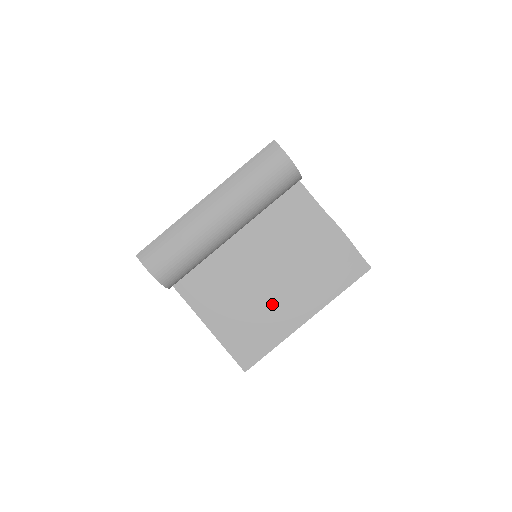
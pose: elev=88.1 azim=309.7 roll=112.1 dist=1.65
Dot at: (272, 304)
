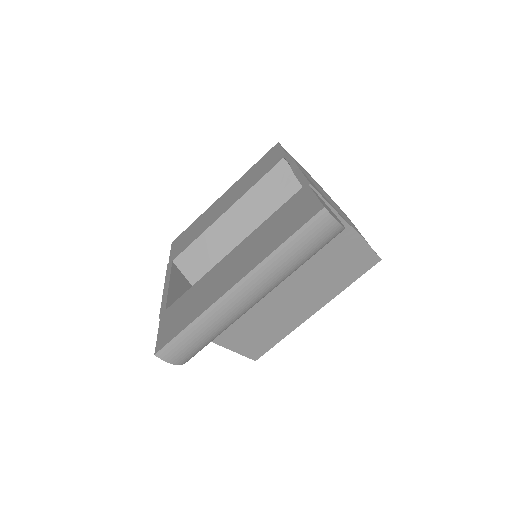
Dot at: (283, 311)
